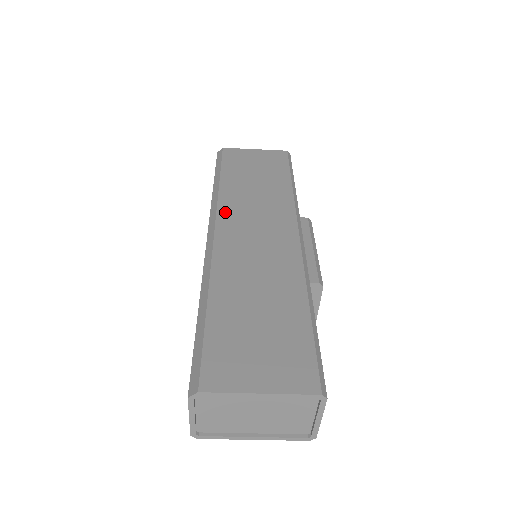
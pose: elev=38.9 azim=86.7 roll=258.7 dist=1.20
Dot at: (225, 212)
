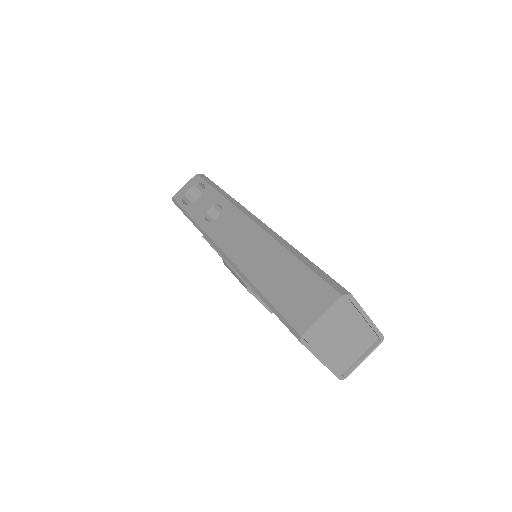
Dot at: occluded
